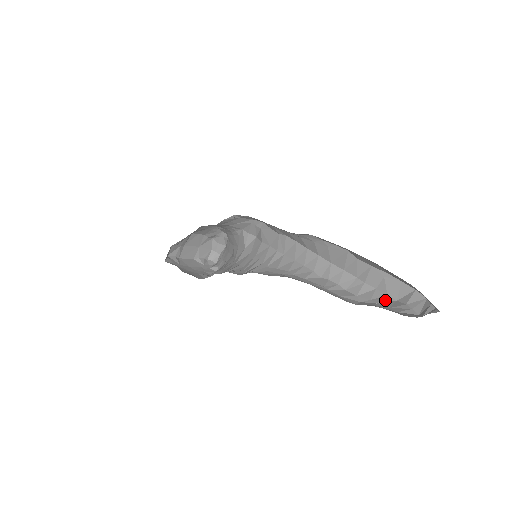
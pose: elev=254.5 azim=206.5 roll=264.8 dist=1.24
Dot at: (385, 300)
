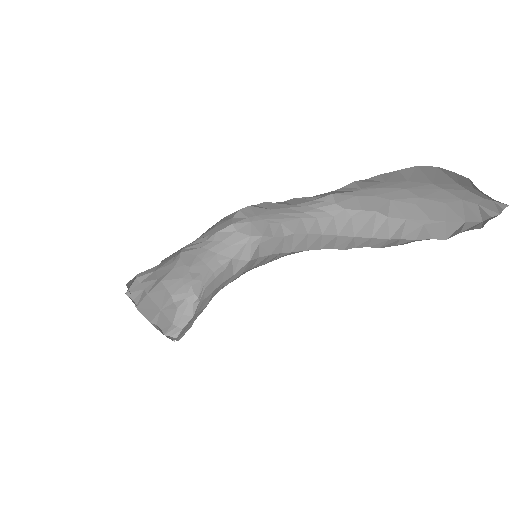
Dot at: (432, 238)
